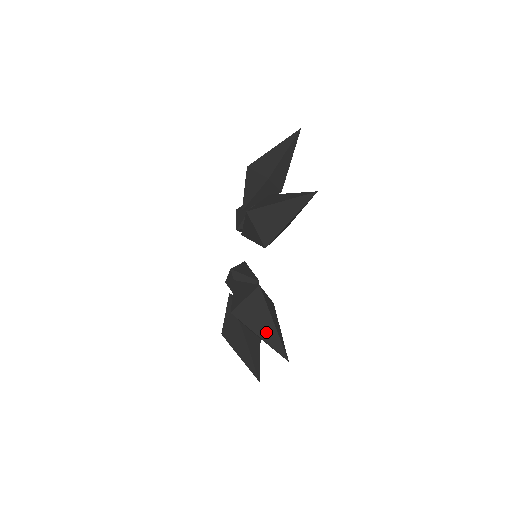
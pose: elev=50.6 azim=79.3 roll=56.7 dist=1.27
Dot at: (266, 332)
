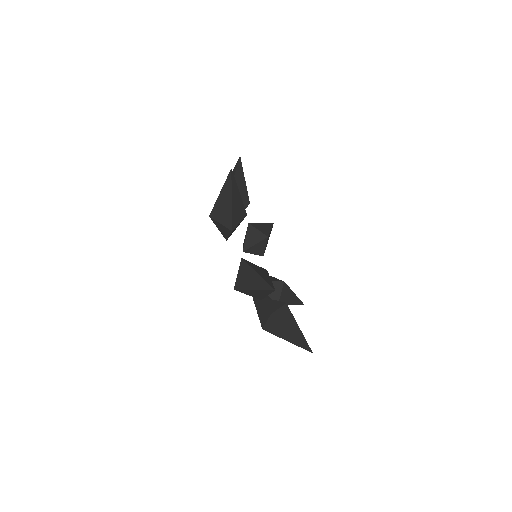
Dot at: (290, 339)
